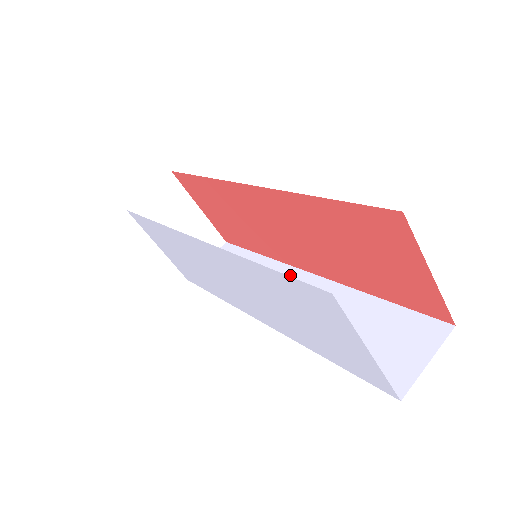
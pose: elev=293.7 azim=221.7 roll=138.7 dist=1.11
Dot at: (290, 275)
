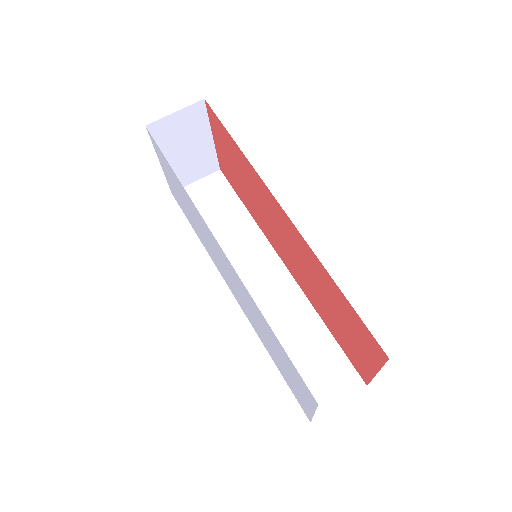
Dot at: (269, 258)
